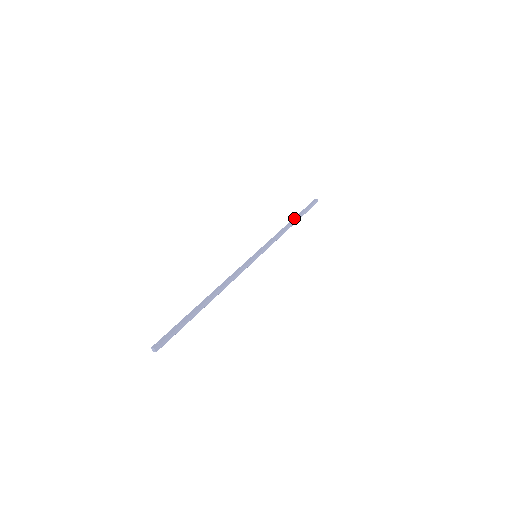
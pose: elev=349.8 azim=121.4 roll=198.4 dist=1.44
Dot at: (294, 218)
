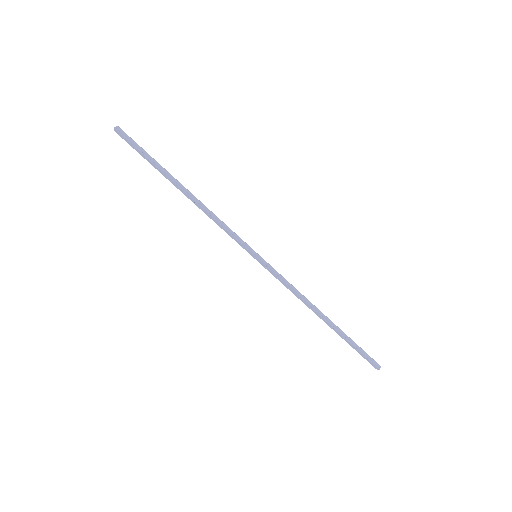
Dot at: (332, 323)
